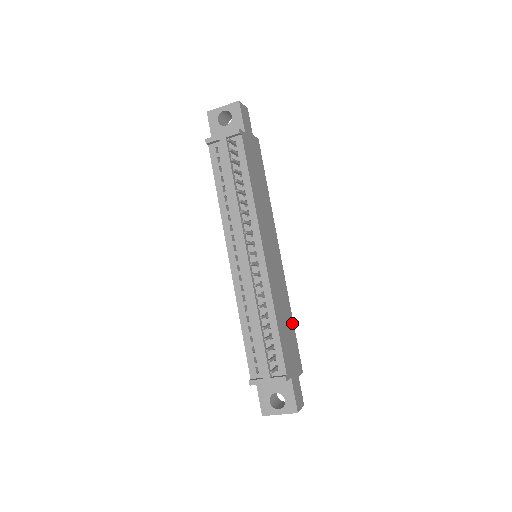
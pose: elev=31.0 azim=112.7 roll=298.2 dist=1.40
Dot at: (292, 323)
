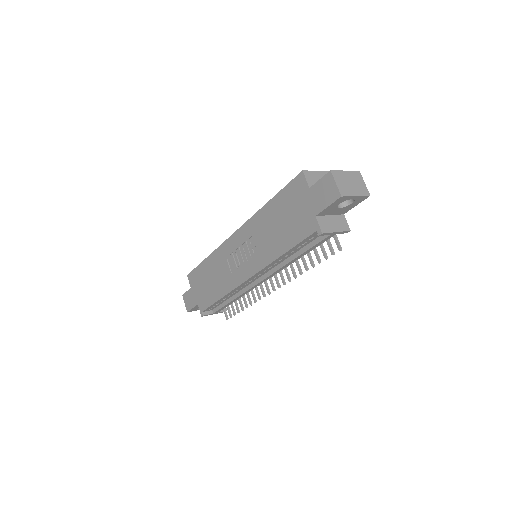
Dot at: occluded
